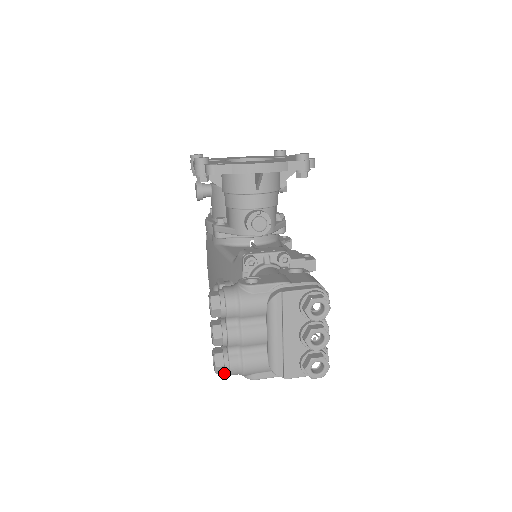
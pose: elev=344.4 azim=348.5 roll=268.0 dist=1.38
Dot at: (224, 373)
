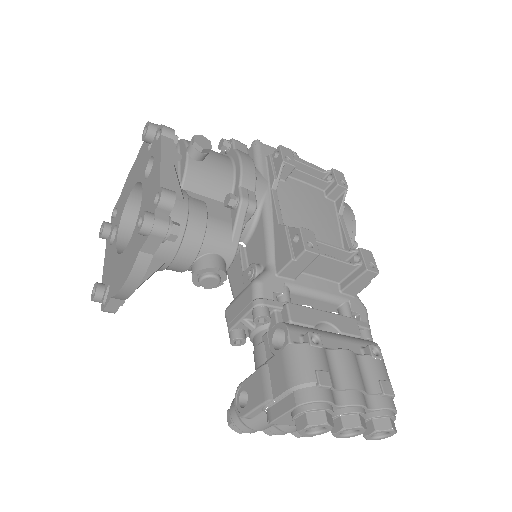
Dot at: occluded
